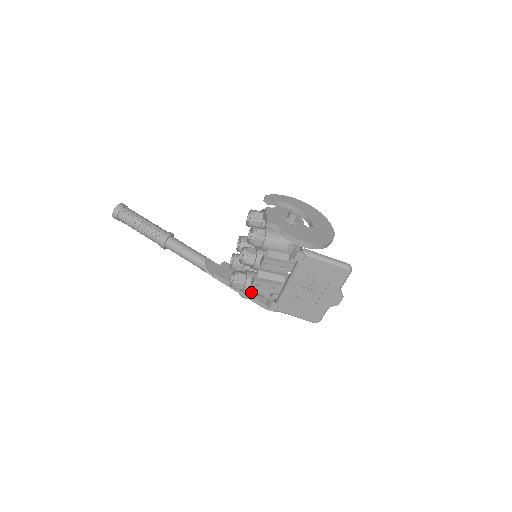
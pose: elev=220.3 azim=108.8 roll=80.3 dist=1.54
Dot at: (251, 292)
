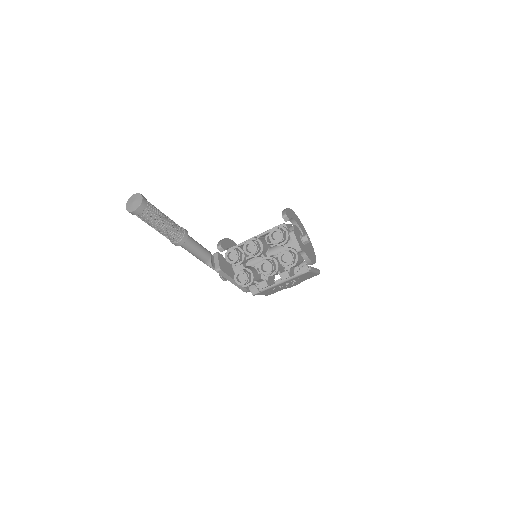
Dot at: occluded
